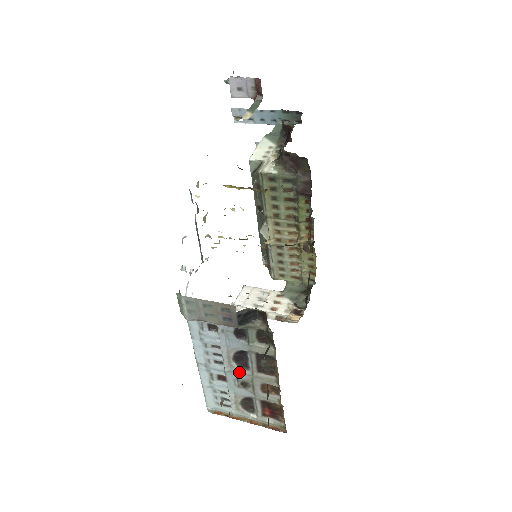
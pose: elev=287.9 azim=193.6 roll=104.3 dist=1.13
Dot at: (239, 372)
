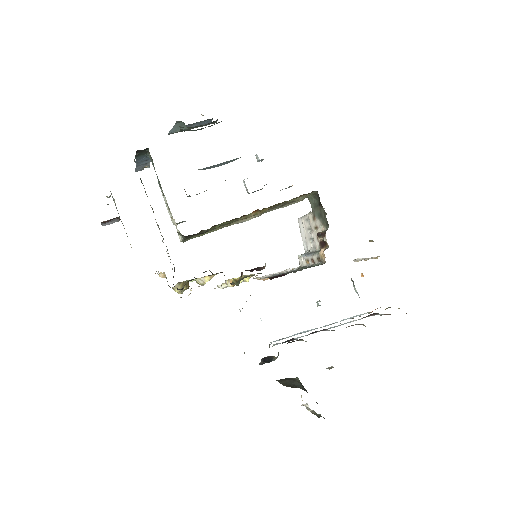
Dot at: (328, 330)
